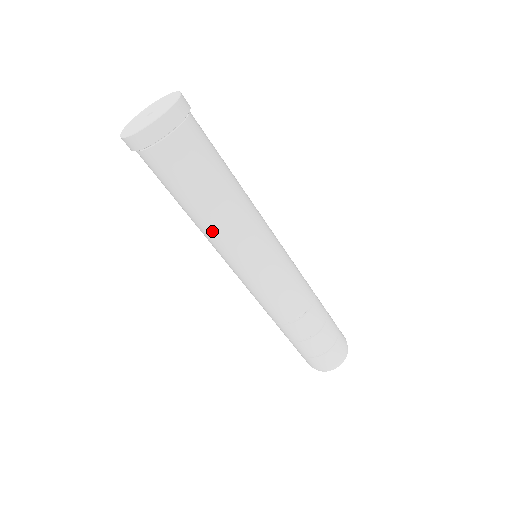
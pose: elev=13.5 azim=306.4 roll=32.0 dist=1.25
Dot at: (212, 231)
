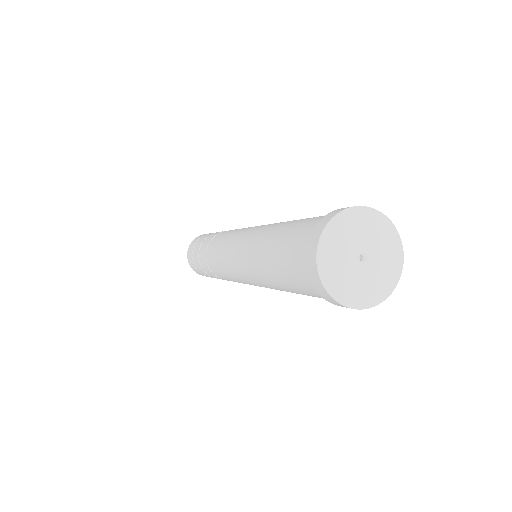
Dot at: occluded
